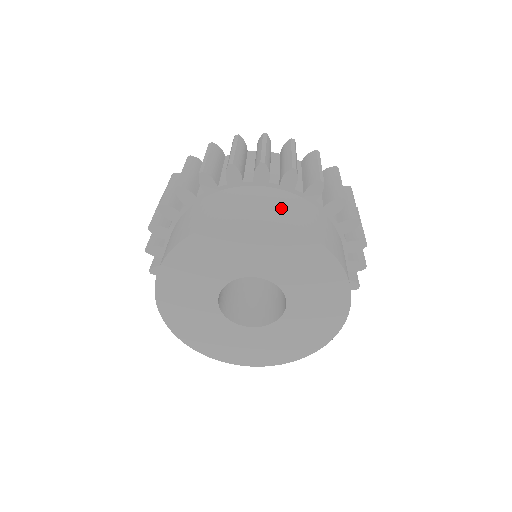
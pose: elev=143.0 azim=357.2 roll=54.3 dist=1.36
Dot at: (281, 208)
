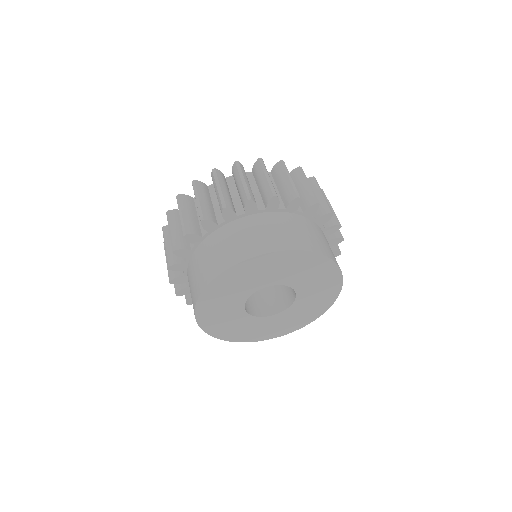
Dot at: (276, 233)
